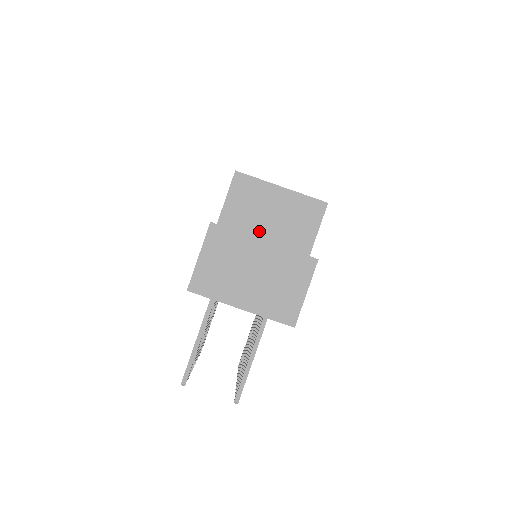
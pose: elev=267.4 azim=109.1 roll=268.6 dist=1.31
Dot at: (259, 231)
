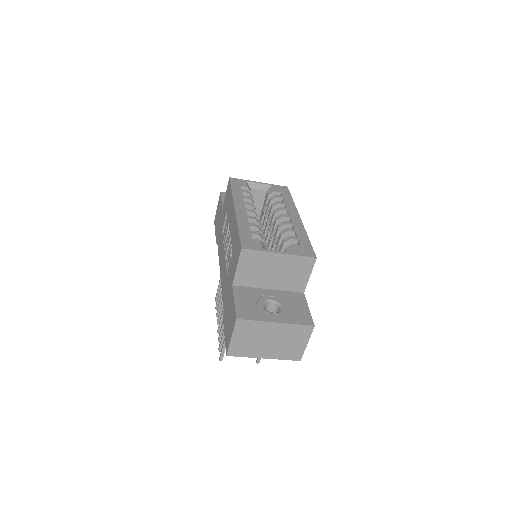
Dot at: (265, 284)
